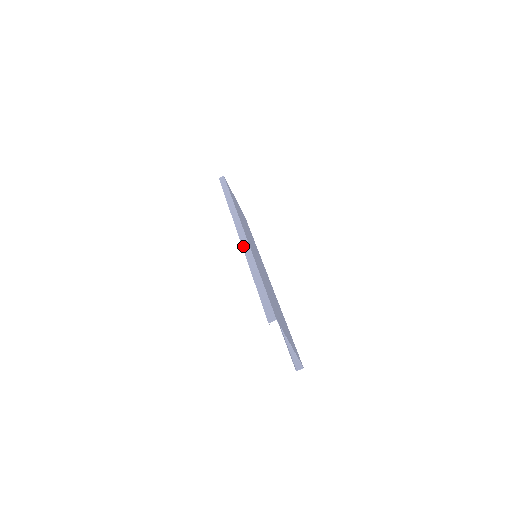
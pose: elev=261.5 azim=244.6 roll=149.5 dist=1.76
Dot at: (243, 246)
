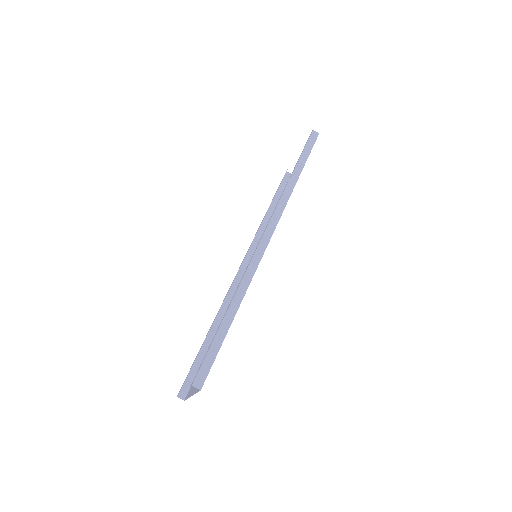
Dot at: (253, 258)
